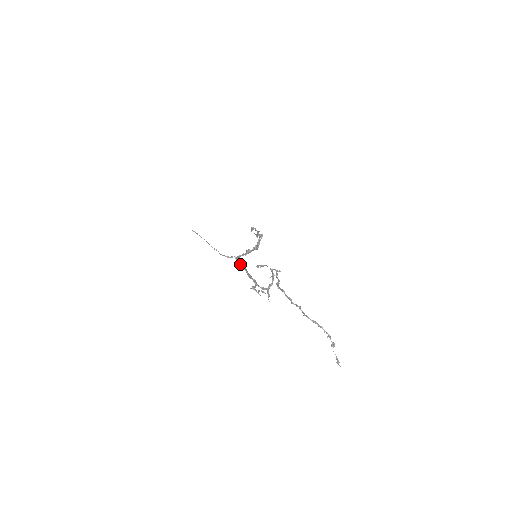
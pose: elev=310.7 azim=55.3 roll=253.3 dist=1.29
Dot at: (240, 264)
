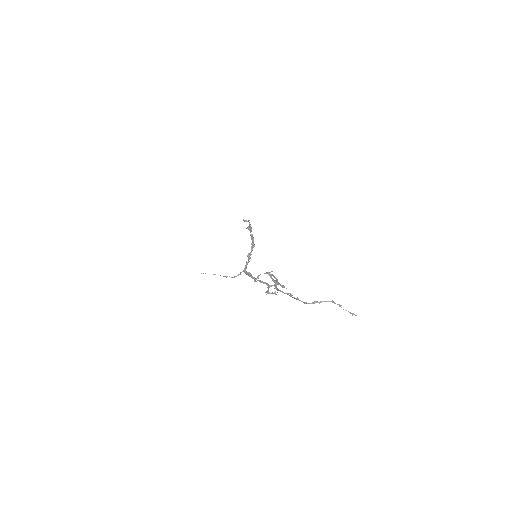
Dot at: (249, 276)
